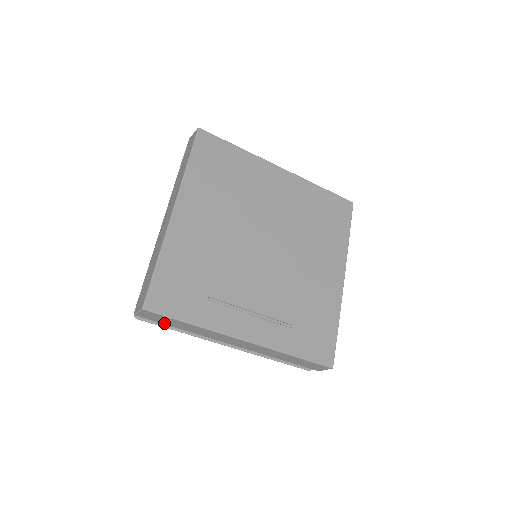
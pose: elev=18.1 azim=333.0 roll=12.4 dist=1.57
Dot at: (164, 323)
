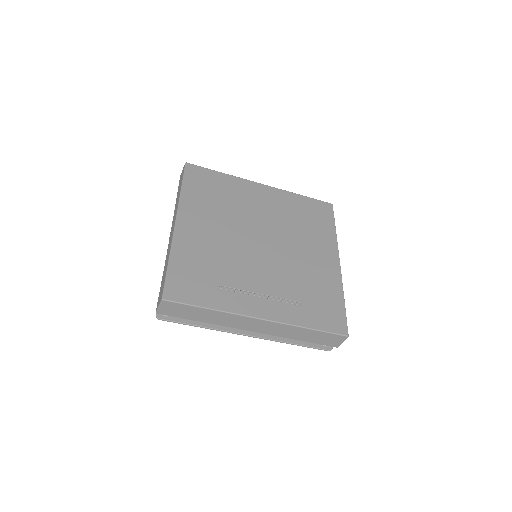
Dot at: (184, 317)
